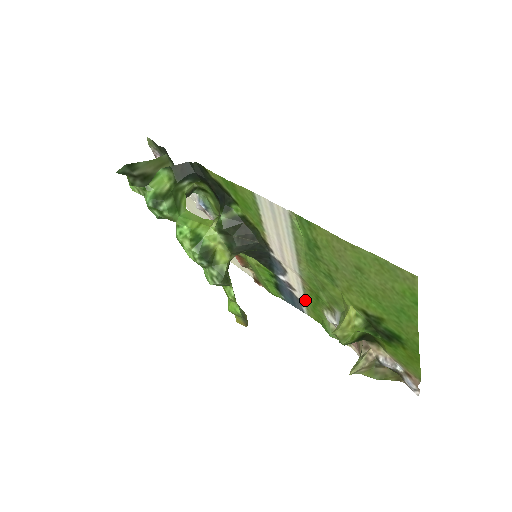
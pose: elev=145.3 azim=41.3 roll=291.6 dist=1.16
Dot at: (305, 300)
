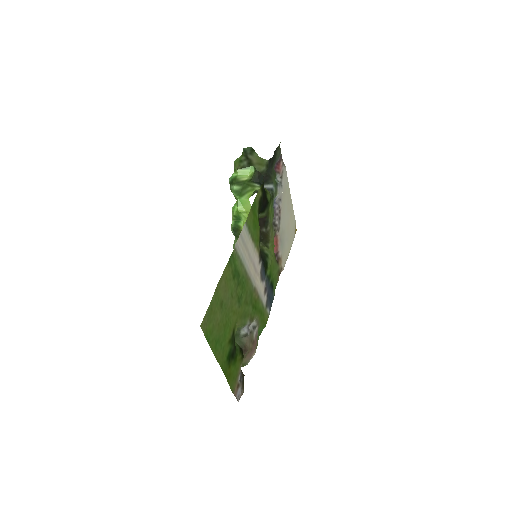
Dot at: (263, 305)
